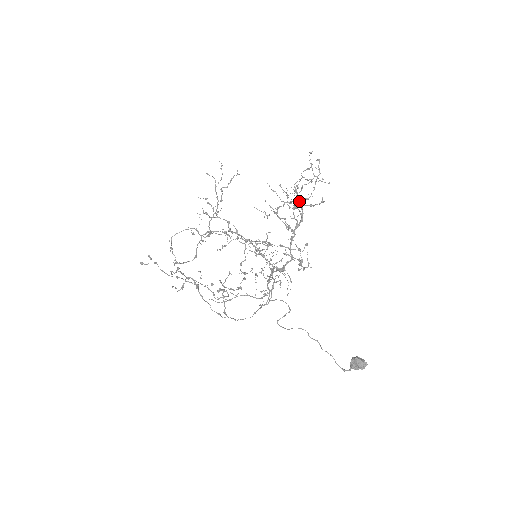
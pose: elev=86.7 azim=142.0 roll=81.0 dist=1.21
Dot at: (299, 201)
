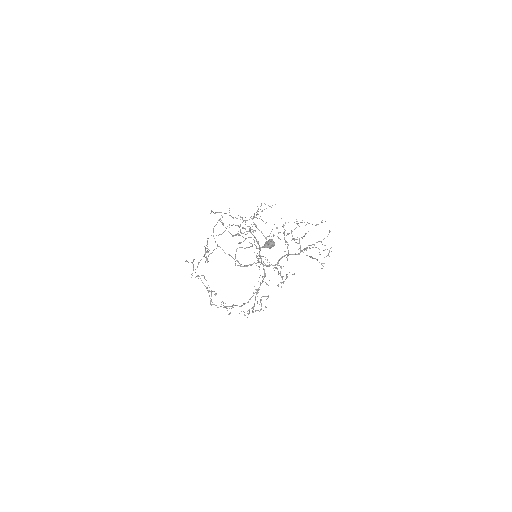
Dot at: occluded
